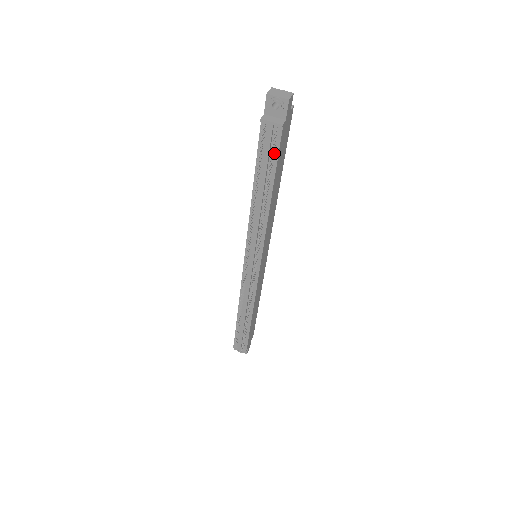
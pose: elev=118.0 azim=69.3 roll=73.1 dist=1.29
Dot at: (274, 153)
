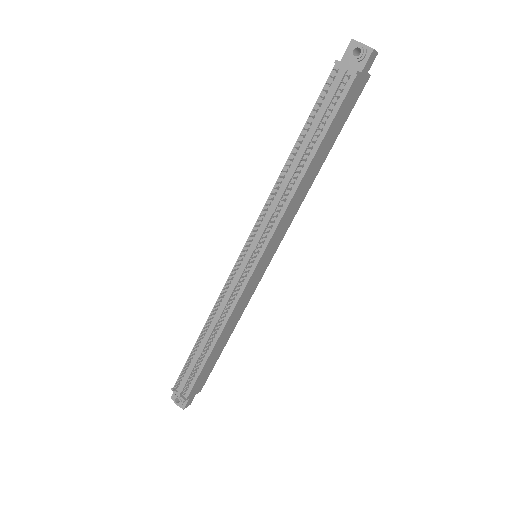
Dot at: (334, 107)
